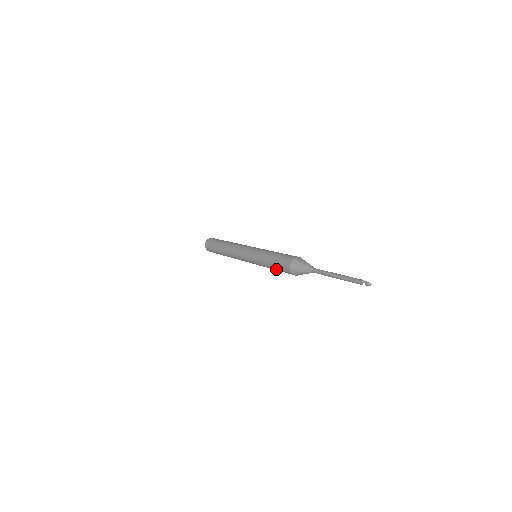
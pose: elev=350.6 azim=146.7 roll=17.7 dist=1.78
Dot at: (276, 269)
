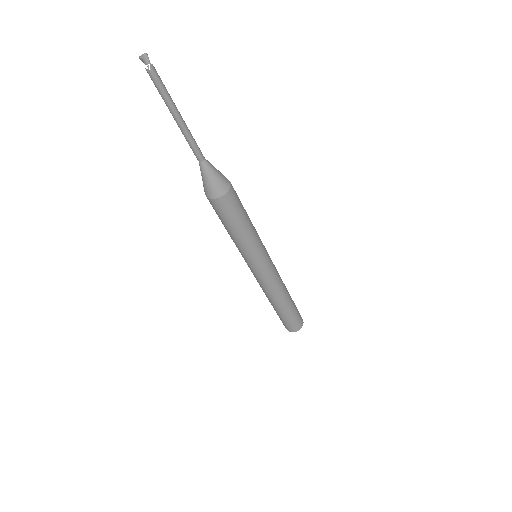
Dot at: (226, 225)
